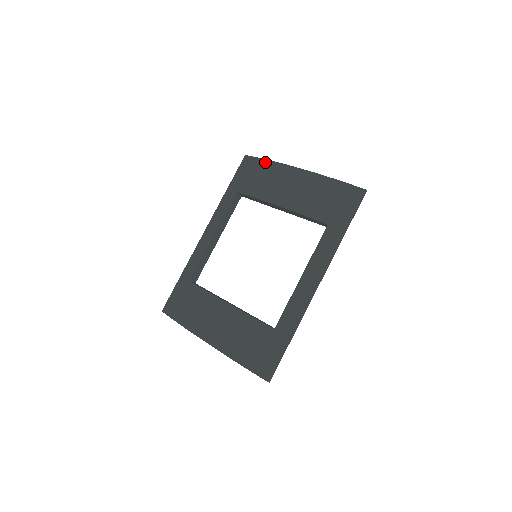
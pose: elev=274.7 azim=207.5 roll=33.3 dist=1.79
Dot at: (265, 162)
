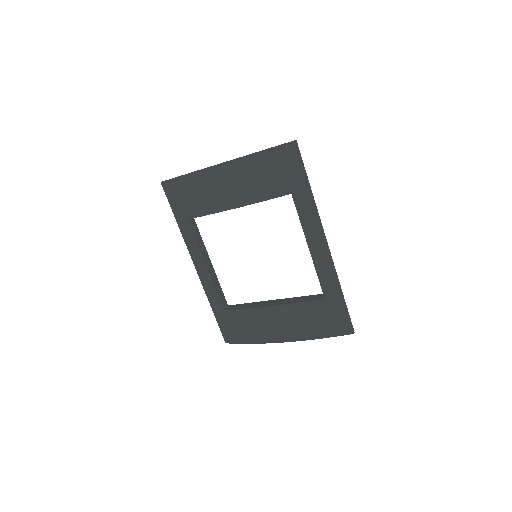
Dot at: (186, 178)
